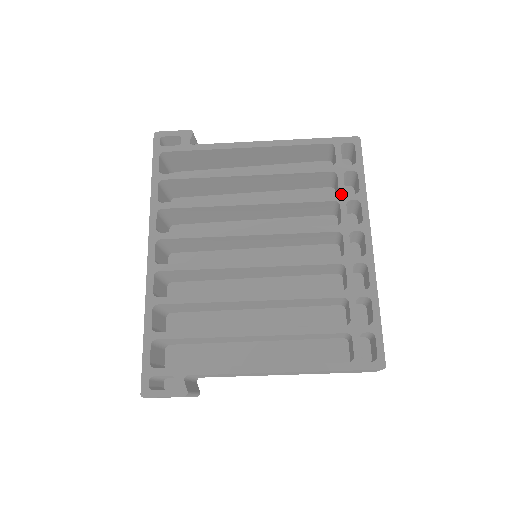
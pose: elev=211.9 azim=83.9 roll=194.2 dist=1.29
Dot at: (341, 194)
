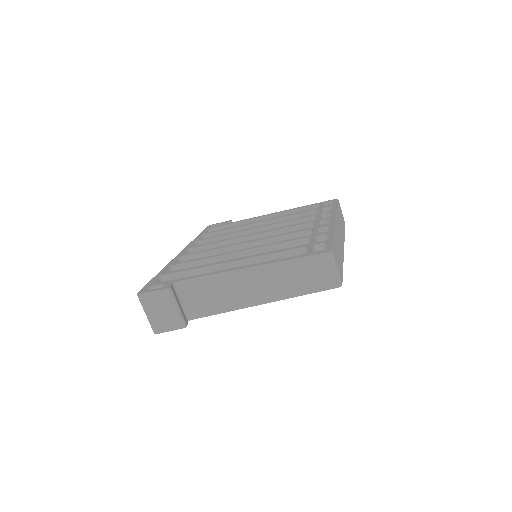
Dot at: (319, 213)
